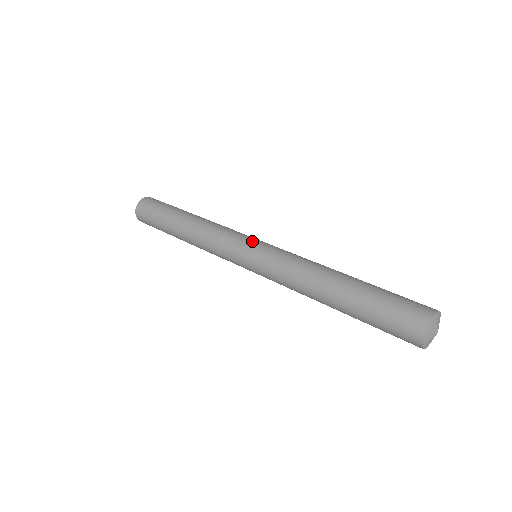
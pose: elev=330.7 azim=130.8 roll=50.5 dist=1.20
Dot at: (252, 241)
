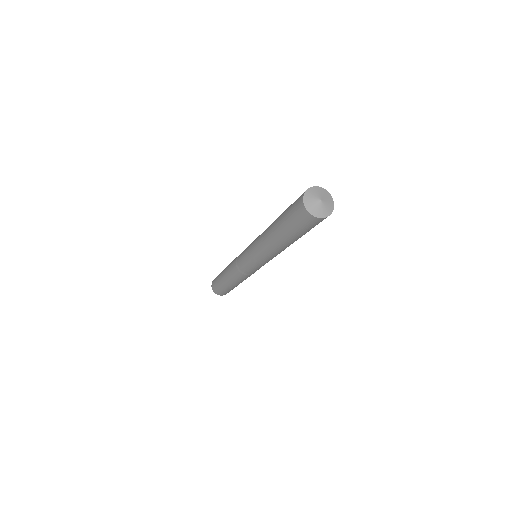
Dot at: (246, 248)
